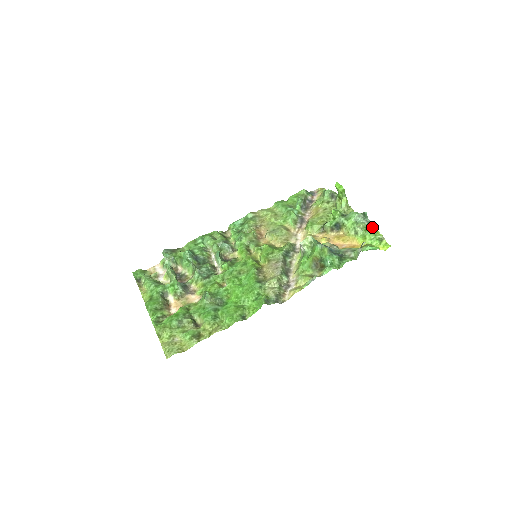
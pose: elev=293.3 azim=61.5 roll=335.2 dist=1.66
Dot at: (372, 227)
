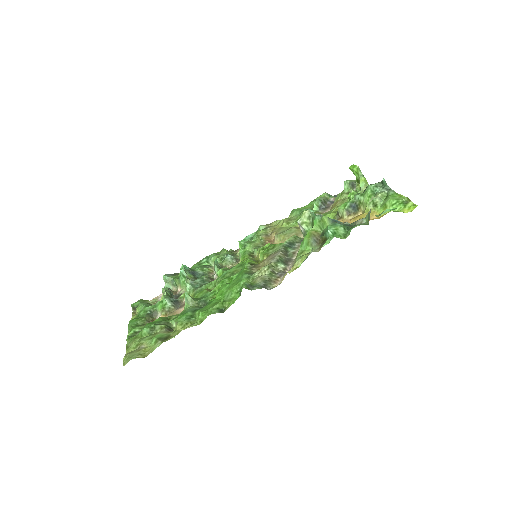
Dot at: (394, 193)
